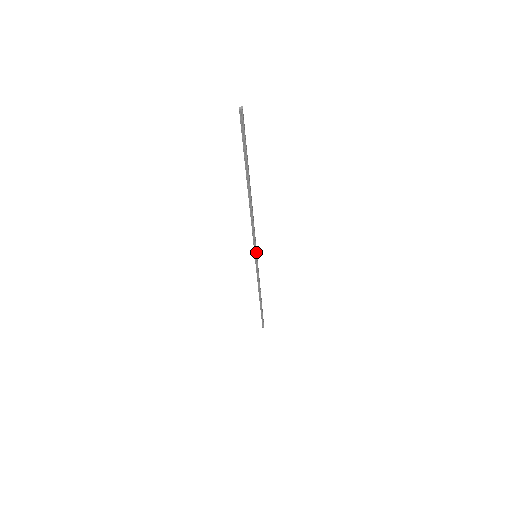
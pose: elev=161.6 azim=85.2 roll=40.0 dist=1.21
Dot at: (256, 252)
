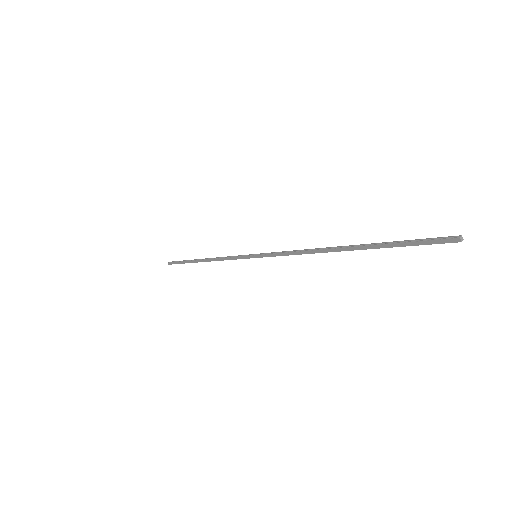
Dot at: (263, 256)
